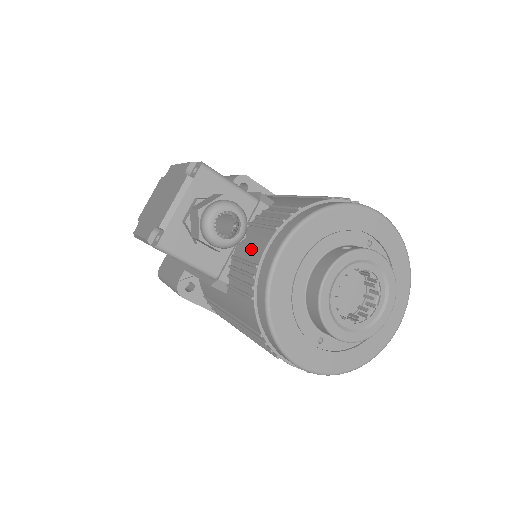
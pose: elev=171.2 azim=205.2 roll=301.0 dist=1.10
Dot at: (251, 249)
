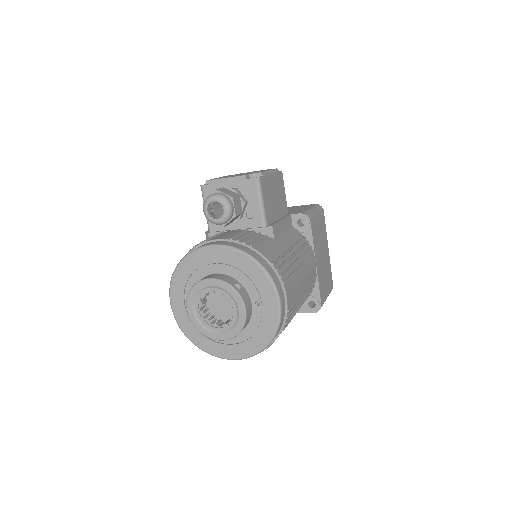
Dot at: (221, 235)
